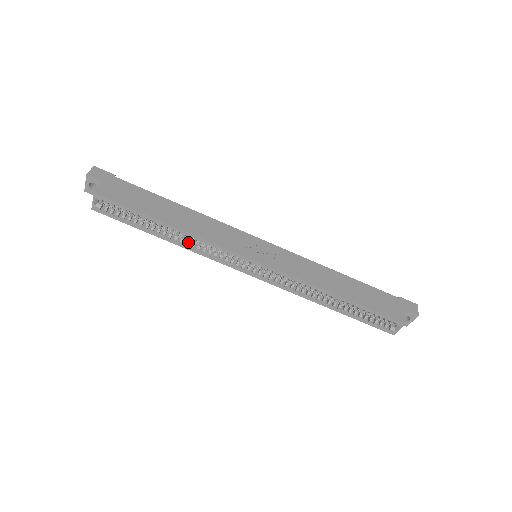
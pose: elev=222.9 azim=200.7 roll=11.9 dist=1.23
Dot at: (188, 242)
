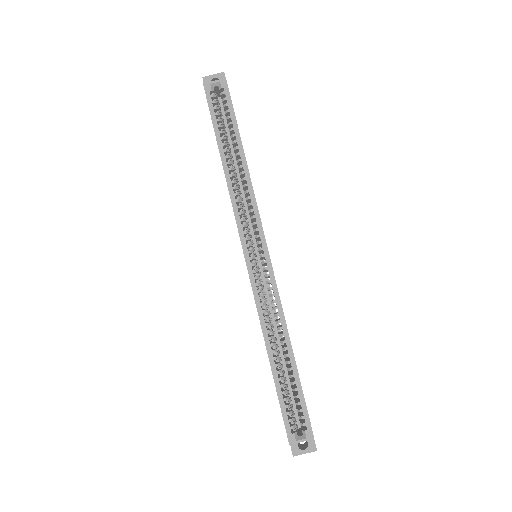
Dot at: (236, 182)
